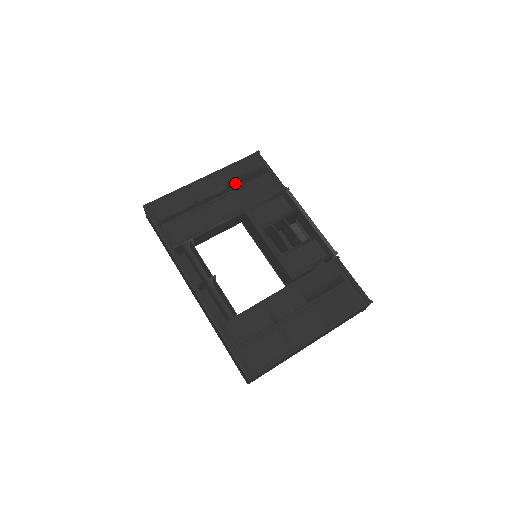
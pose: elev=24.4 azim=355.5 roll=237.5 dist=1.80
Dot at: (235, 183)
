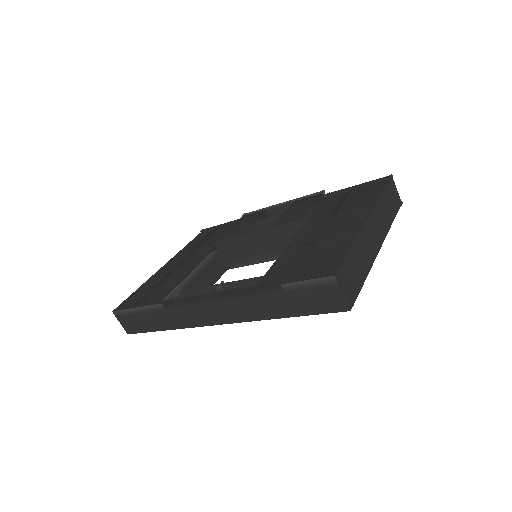
Dot at: (196, 247)
